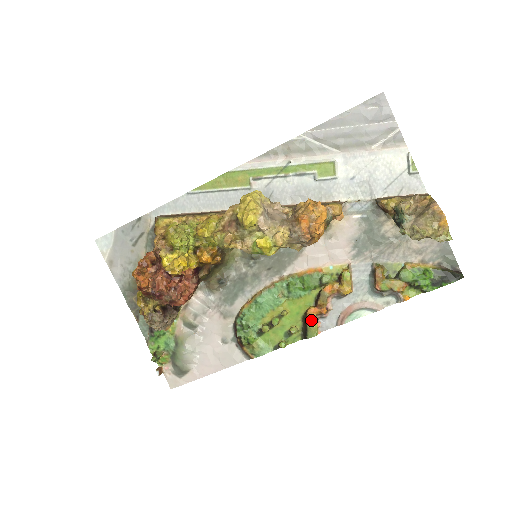
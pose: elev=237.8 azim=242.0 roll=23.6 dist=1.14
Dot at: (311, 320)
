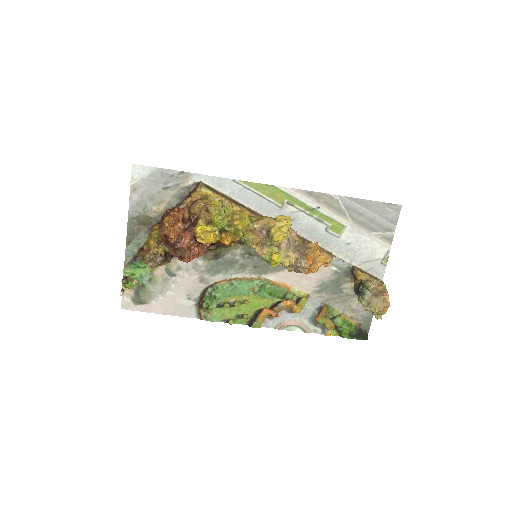
Dot at: (262, 317)
